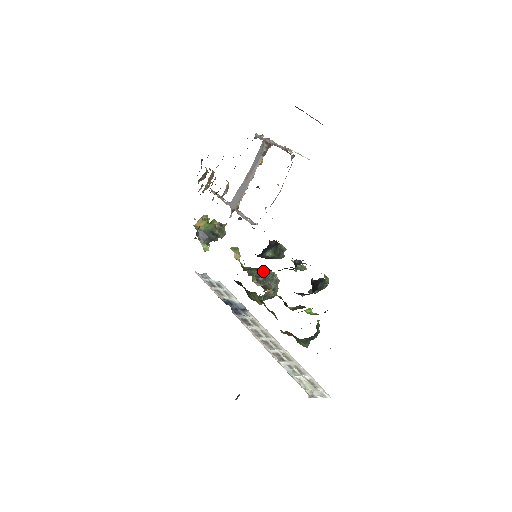
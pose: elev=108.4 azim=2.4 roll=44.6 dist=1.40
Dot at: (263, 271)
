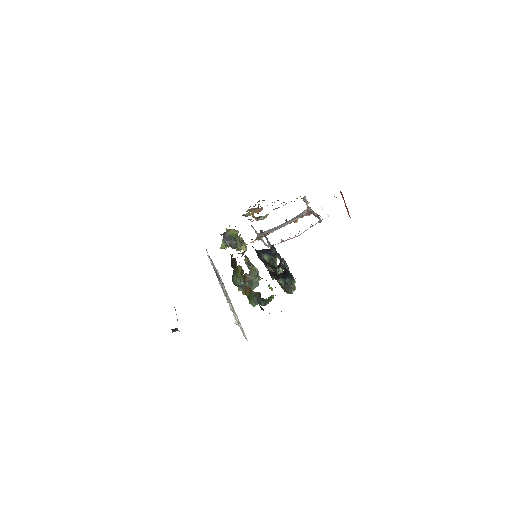
Dot at: occluded
